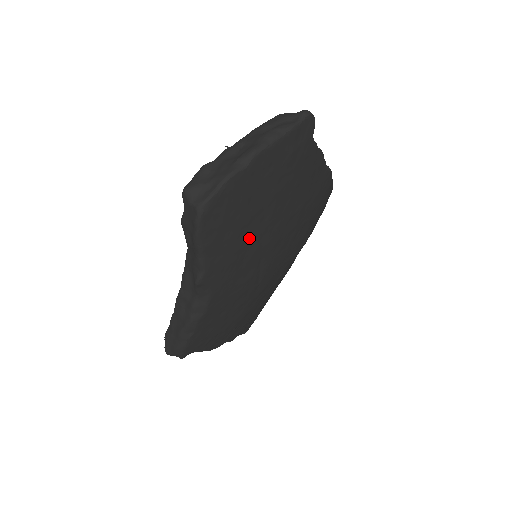
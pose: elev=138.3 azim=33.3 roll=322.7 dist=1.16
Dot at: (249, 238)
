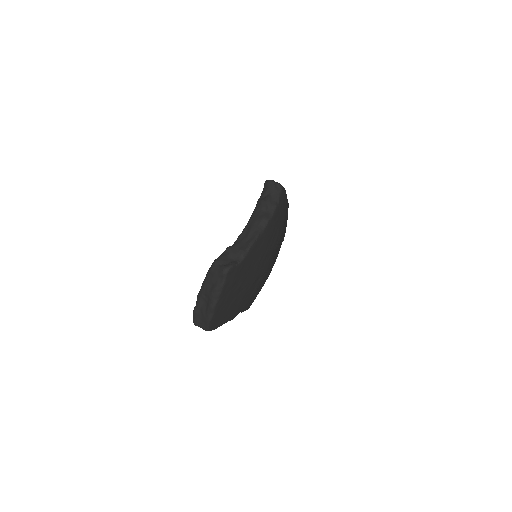
Dot at: (241, 298)
